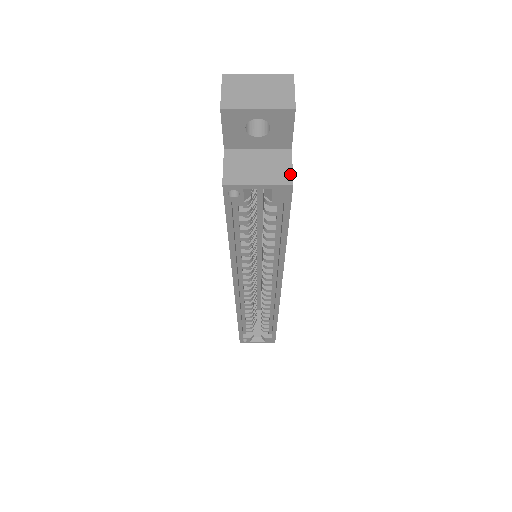
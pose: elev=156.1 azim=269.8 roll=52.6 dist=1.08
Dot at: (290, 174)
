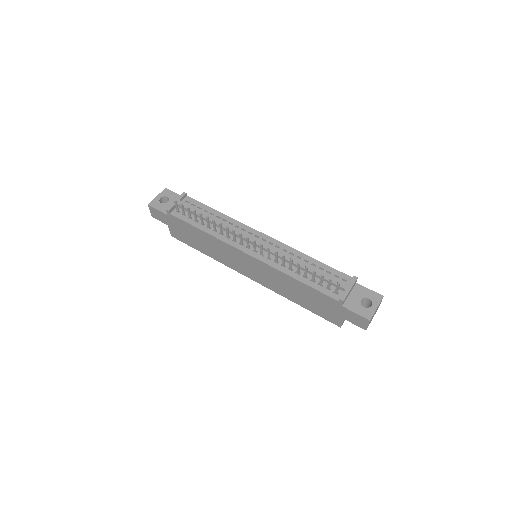
Dot at: occluded
